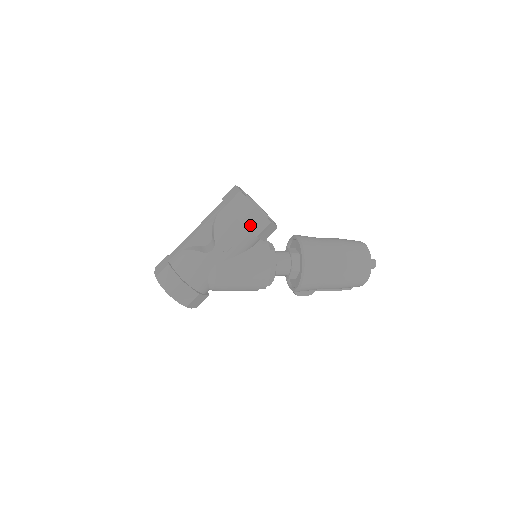
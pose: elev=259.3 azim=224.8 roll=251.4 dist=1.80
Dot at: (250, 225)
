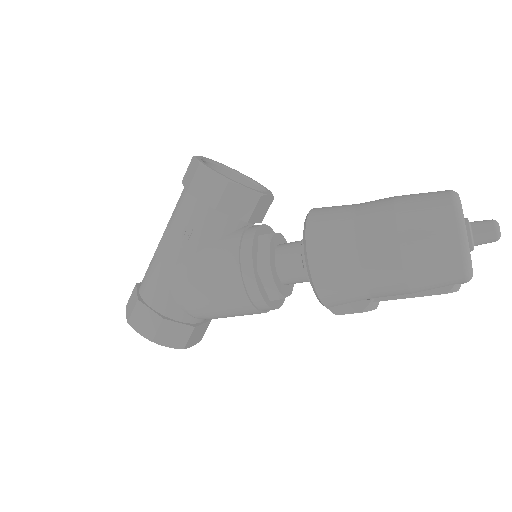
Dot at: (201, 193)
